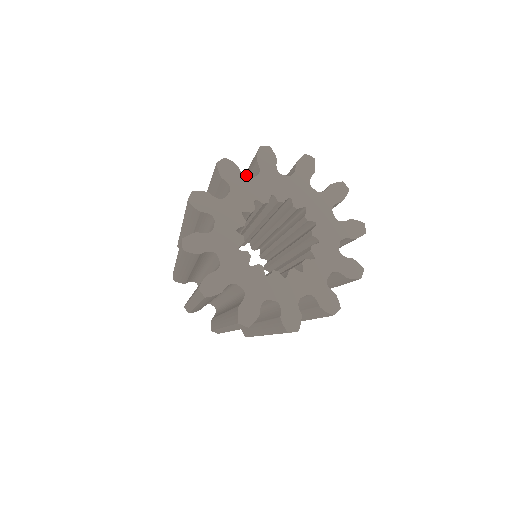
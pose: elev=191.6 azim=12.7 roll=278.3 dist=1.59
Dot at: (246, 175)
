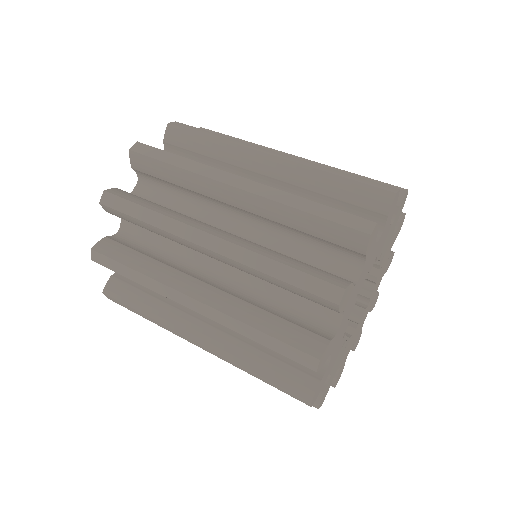
Dot at: (293, 222)
